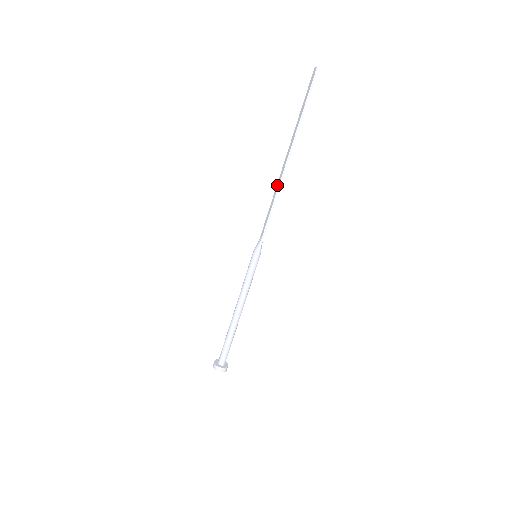
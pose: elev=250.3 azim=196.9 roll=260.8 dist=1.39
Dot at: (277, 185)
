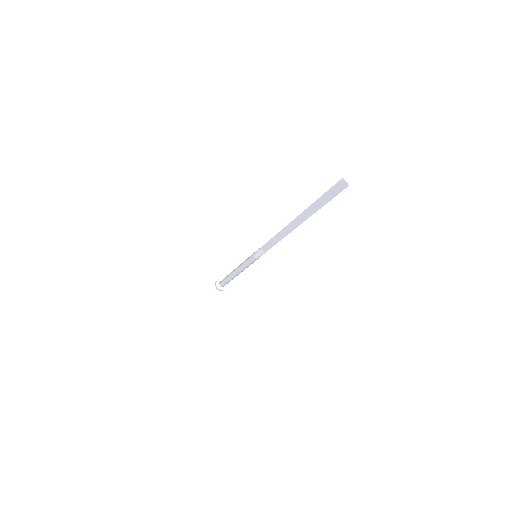
Dot at: (282, 233)
